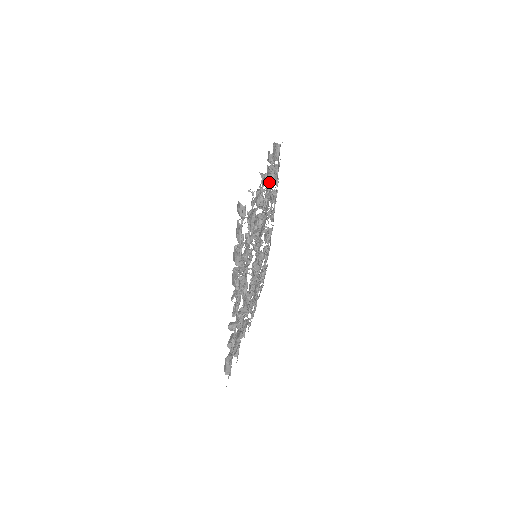
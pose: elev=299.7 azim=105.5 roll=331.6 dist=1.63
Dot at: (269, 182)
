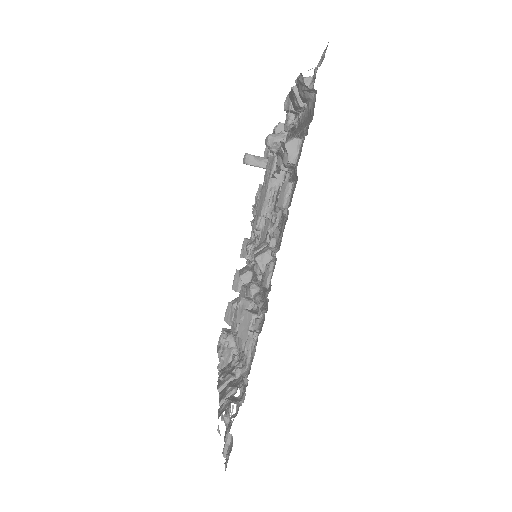
Dot at: occluded
